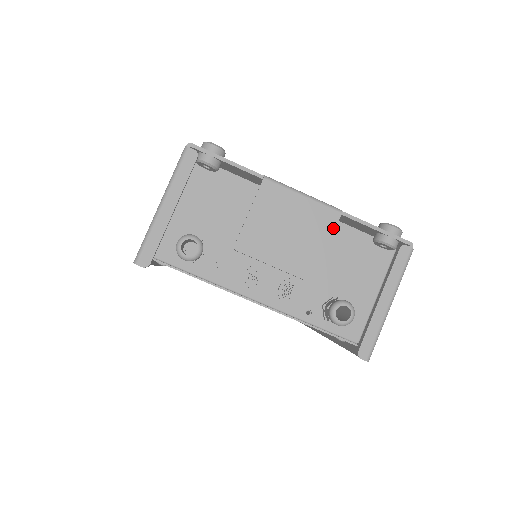
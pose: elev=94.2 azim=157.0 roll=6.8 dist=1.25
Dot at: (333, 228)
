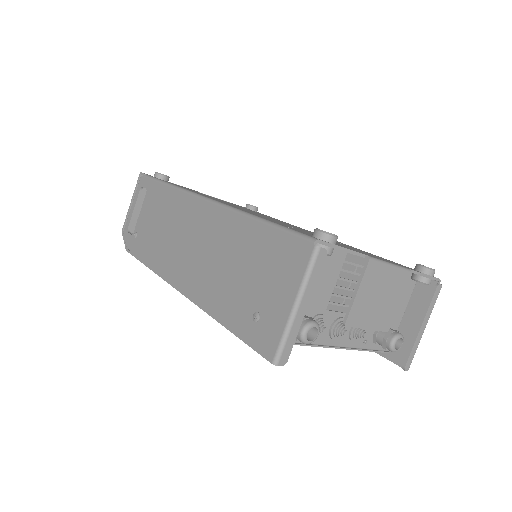
Dot at: (405, 286)
